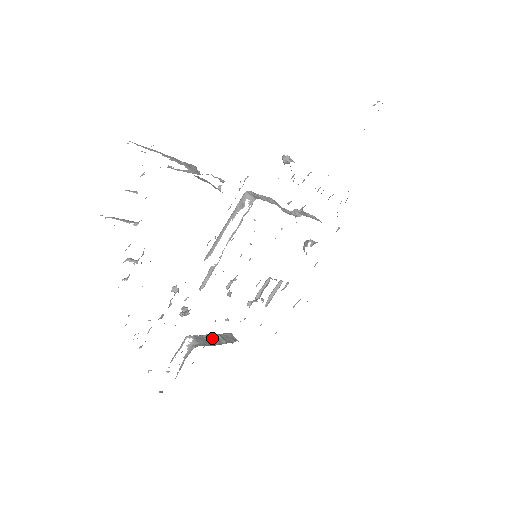
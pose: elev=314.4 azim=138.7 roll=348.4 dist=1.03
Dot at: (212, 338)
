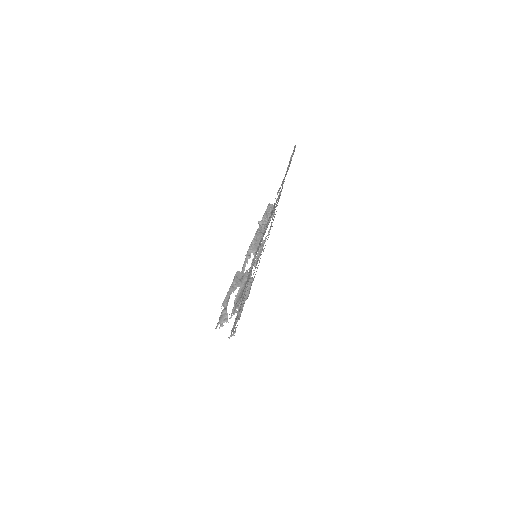
Dot at: occluded
